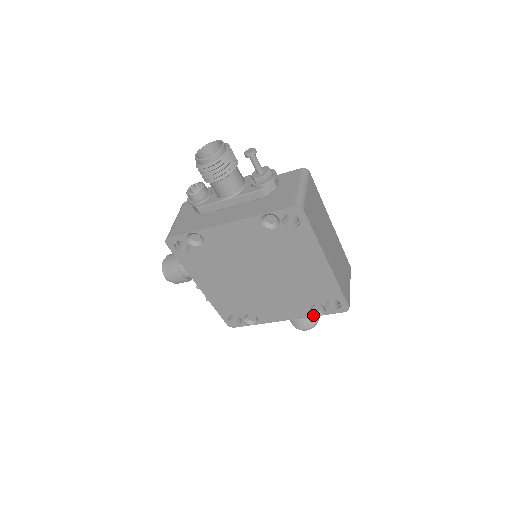
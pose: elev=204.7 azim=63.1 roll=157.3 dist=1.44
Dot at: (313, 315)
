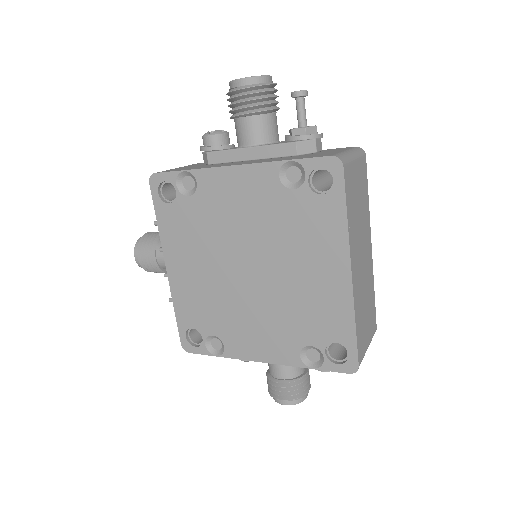
Dot at: (302, 365)
